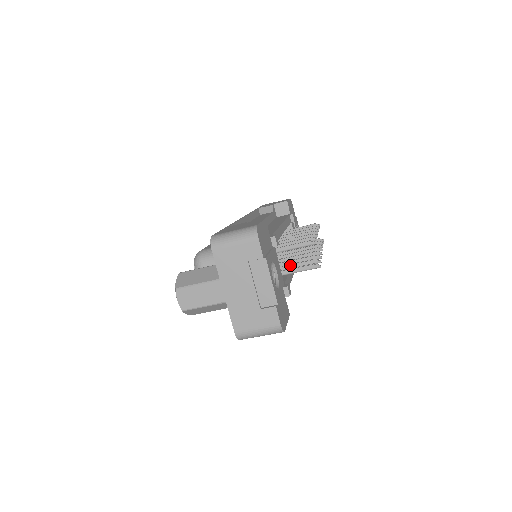
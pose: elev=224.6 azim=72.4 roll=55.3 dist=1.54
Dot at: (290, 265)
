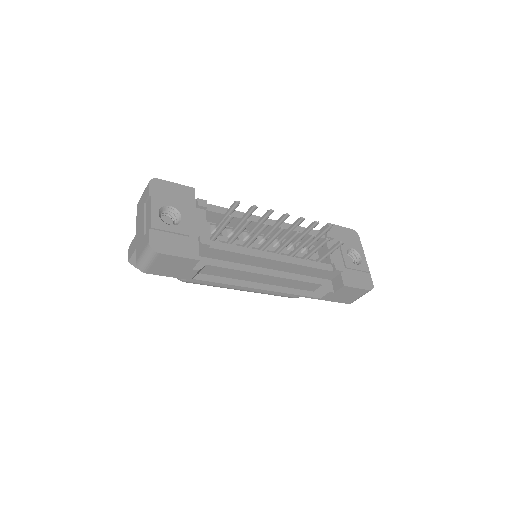
Dot at: (234, 233)
